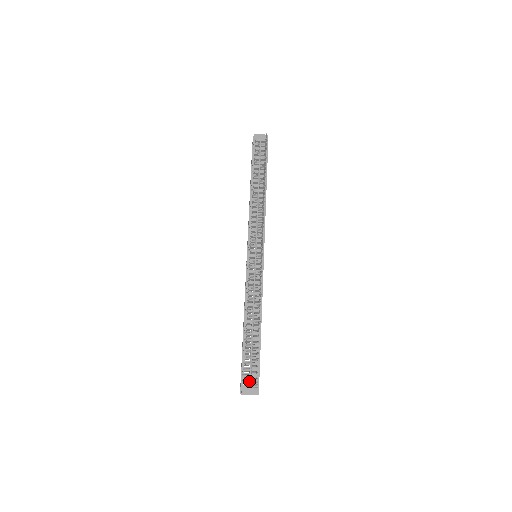
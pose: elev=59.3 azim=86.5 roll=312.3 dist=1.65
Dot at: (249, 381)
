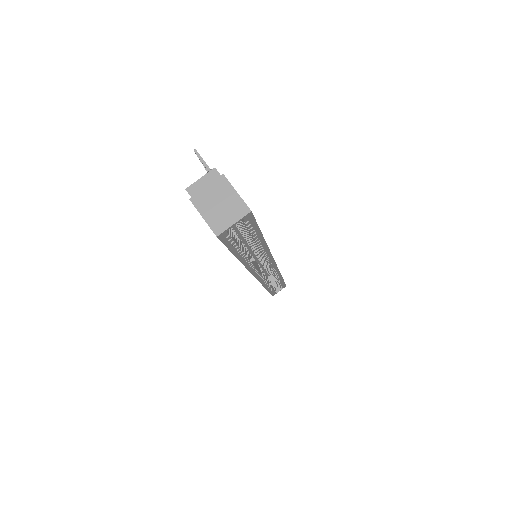
Dot at: occluded
